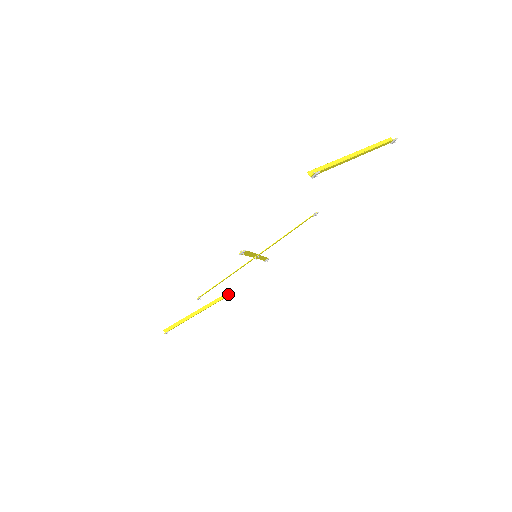
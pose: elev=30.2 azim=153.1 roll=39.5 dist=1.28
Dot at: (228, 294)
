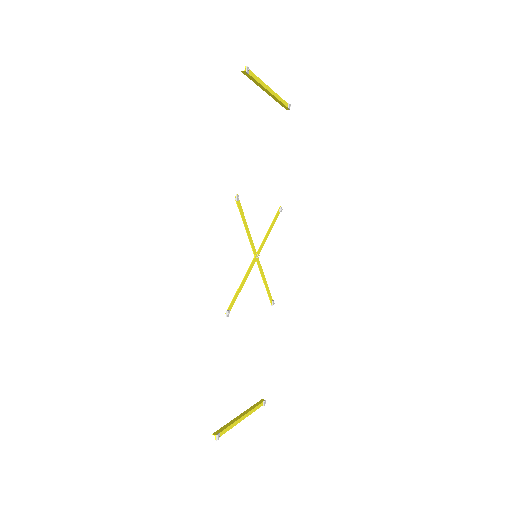
Dot at: (263, 400)
